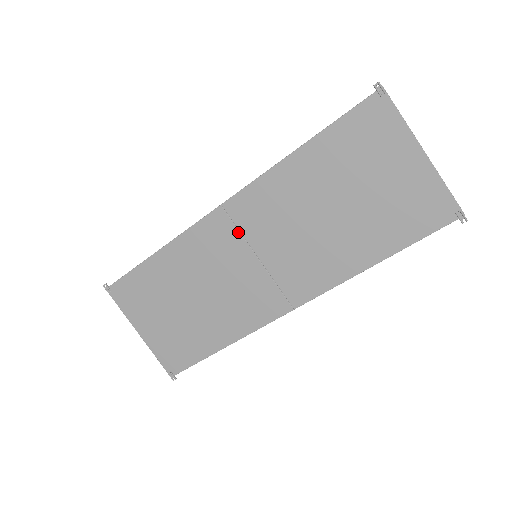
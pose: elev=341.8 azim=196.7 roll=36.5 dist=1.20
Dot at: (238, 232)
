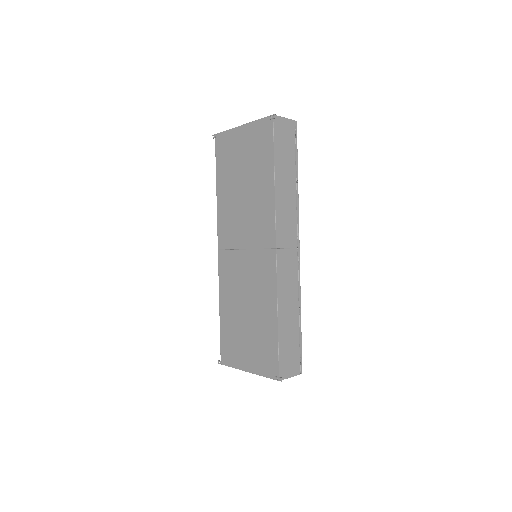
Dot at: (231, 251)
